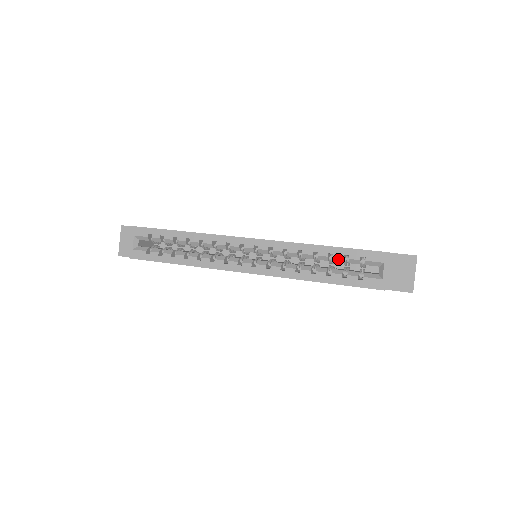
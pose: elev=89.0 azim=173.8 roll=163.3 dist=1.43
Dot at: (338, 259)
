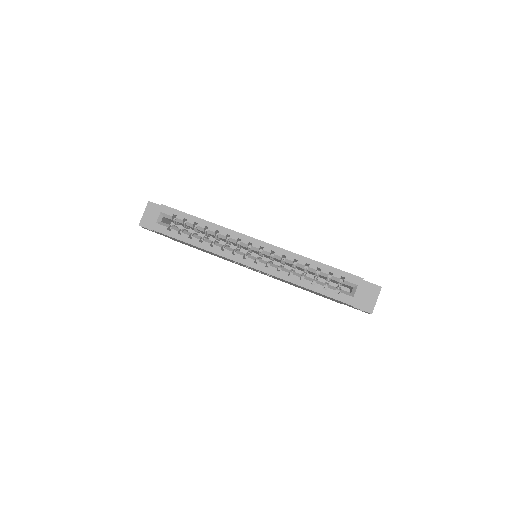
Dot at: (324, 274)
